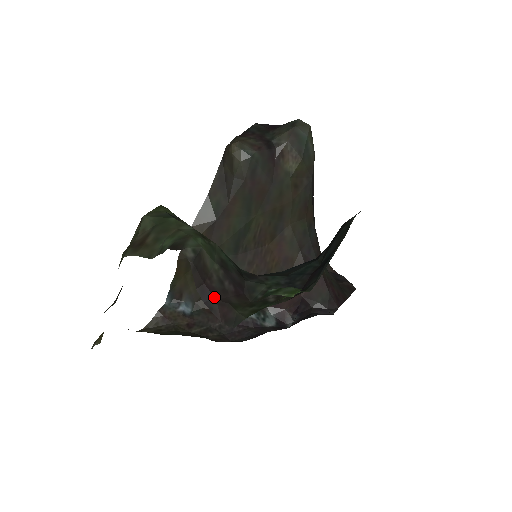
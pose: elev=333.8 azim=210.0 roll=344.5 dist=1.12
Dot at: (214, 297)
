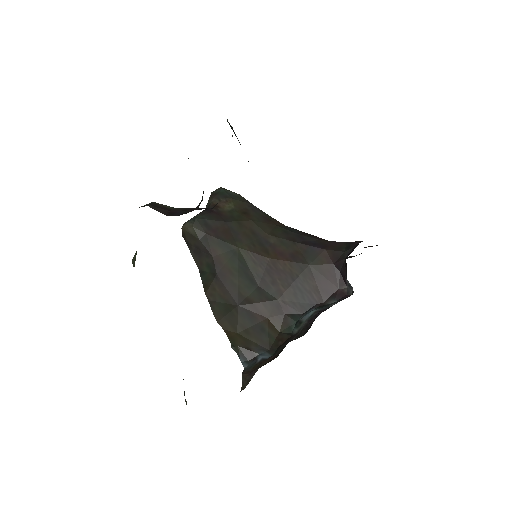
Dot at: (183, 211)
